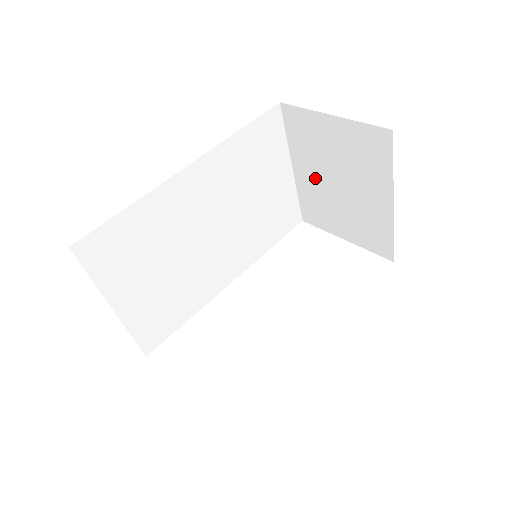
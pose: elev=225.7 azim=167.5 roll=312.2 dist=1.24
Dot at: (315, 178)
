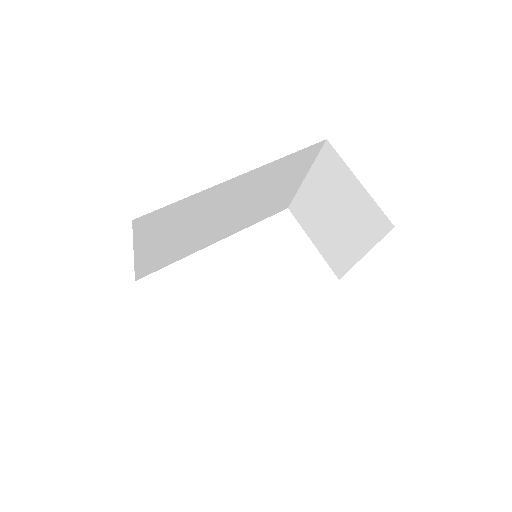
Dot at: (318, 198)
